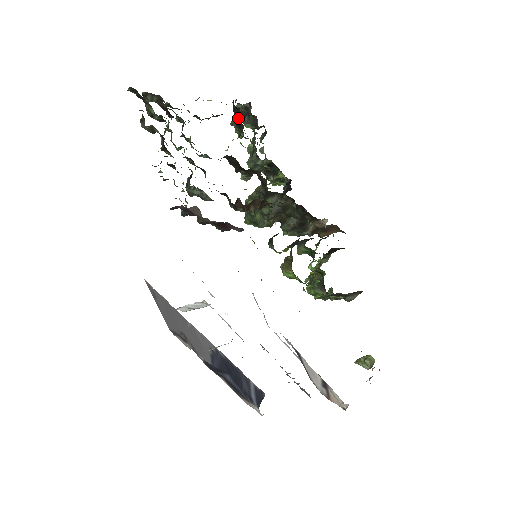
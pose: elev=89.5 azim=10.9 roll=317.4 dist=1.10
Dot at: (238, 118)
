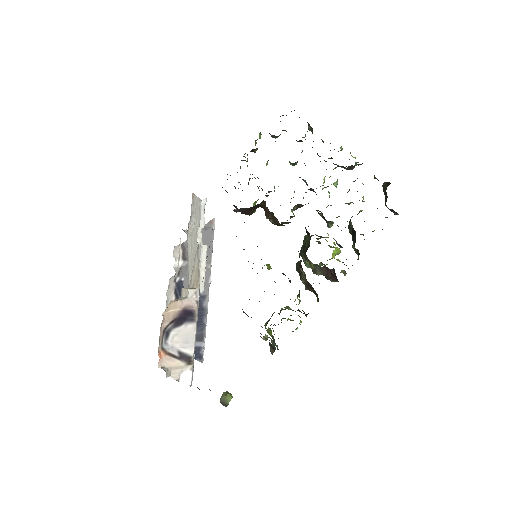
Dot at: occluded
